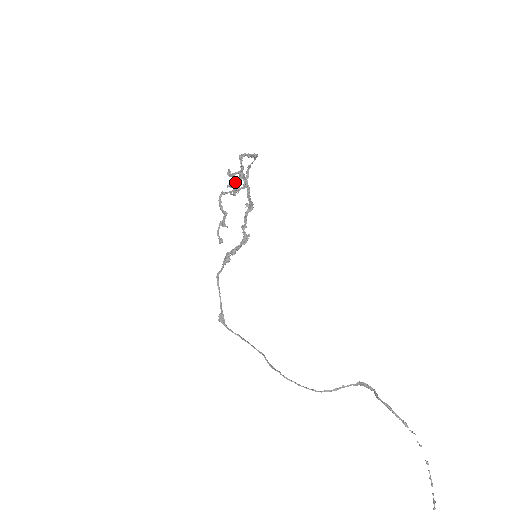
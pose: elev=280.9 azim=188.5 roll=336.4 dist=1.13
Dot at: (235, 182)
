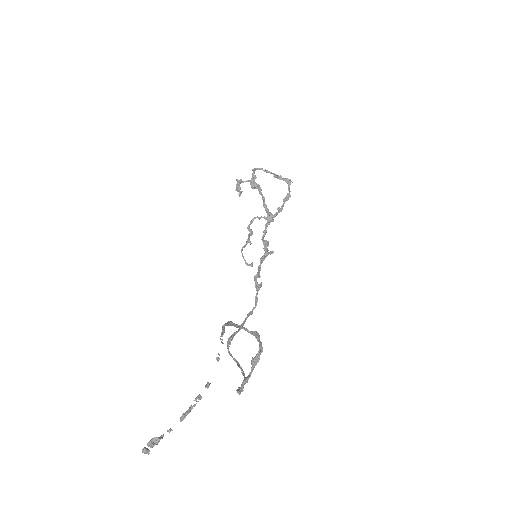
Dot at: (239, 184)
